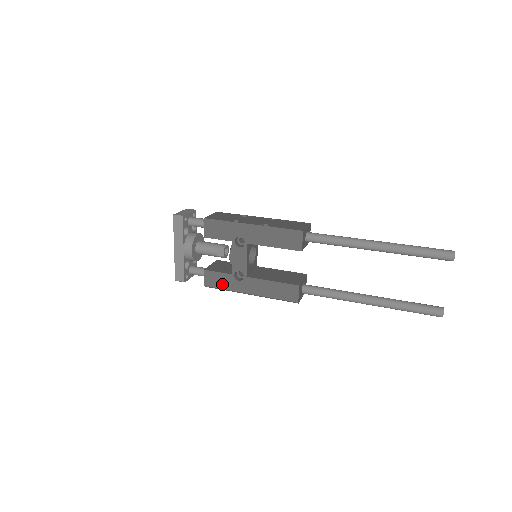
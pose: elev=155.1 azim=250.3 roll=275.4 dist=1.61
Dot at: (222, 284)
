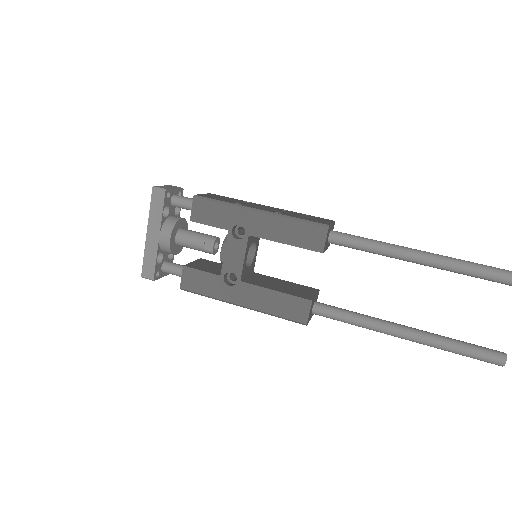
Dot at: (205, 288)
